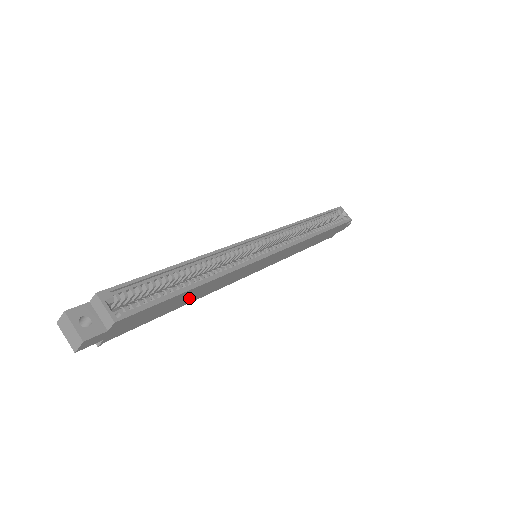
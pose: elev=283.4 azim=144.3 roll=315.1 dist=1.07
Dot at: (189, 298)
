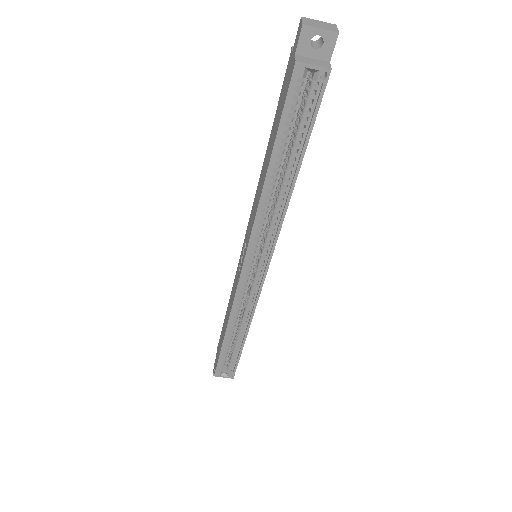
Dot at: occluded
